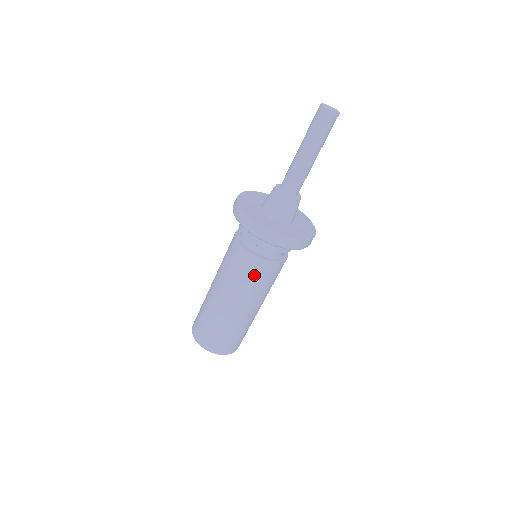
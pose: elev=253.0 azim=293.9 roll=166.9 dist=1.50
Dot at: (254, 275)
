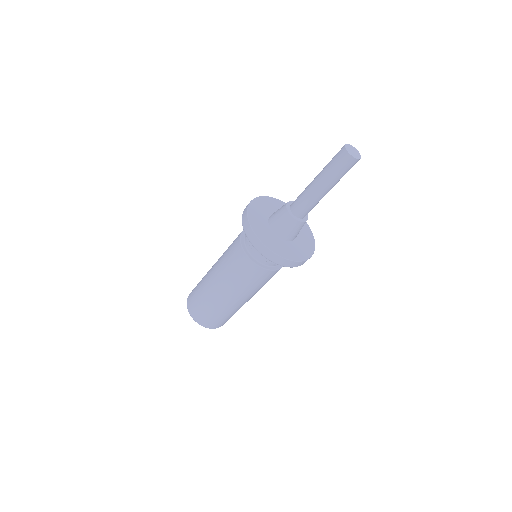
Dot at: (239, 268)
